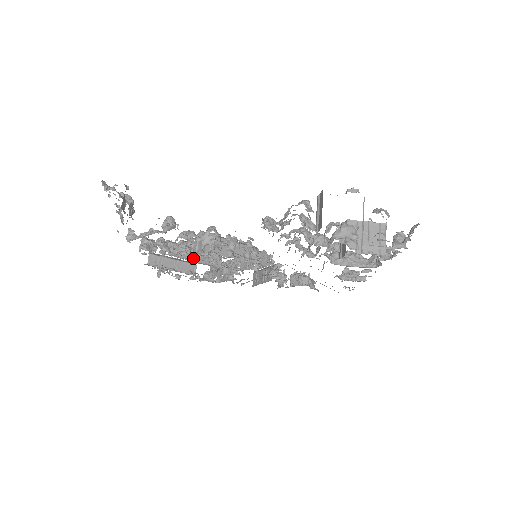
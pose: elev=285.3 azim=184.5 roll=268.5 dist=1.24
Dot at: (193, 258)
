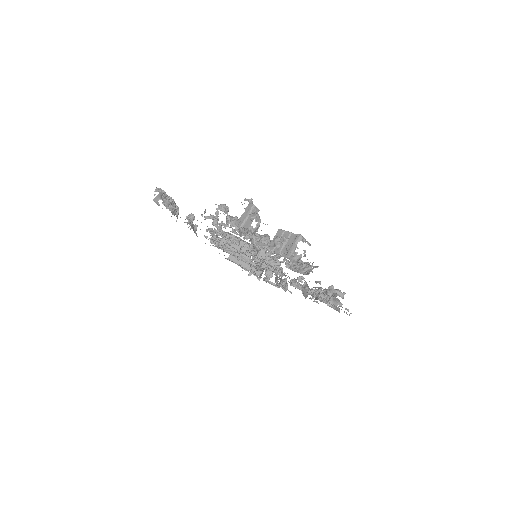
Dot at: occluded
